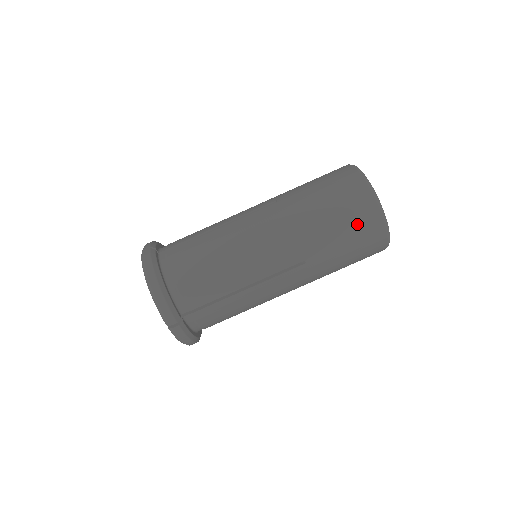
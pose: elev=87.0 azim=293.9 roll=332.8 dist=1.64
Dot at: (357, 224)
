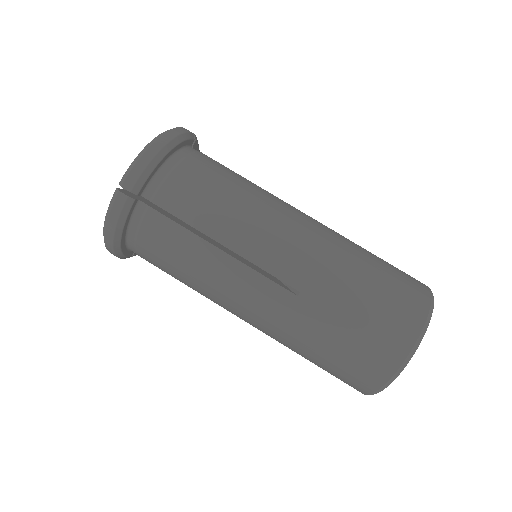
Dot at: (385, 321)
